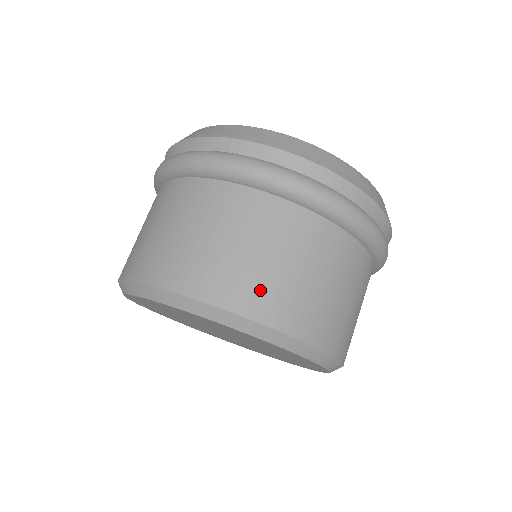
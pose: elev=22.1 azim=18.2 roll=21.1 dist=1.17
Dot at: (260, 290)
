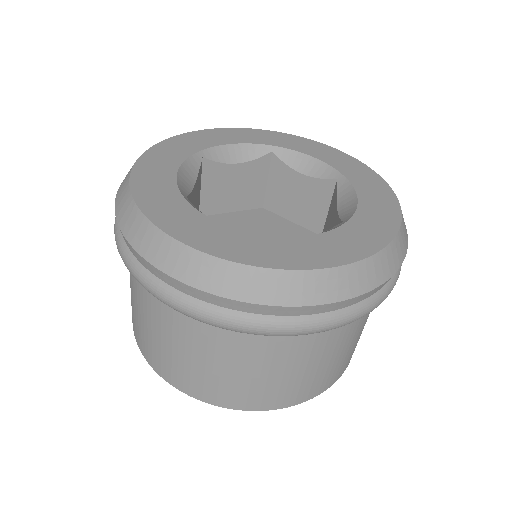
Dot at: (171, 368)
